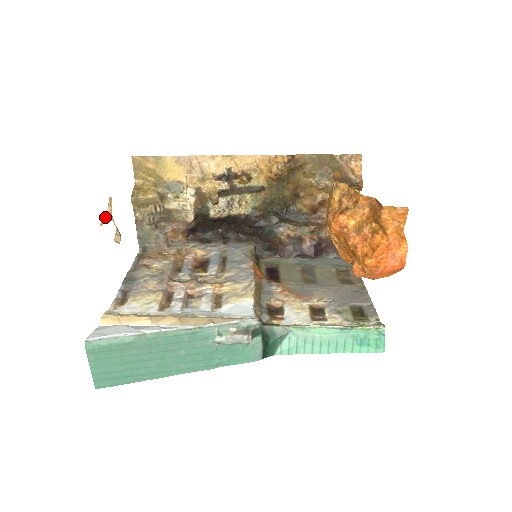
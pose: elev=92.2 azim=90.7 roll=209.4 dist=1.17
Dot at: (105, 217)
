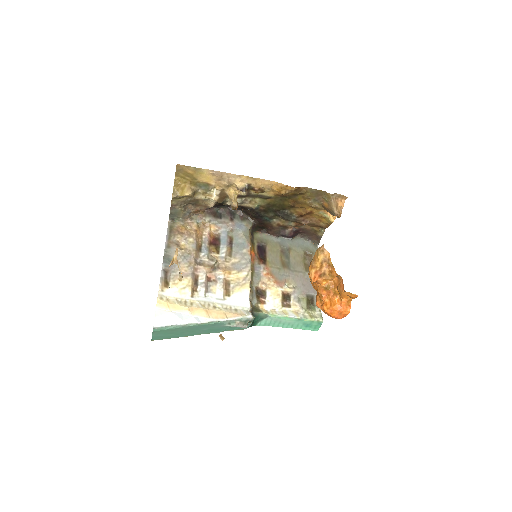
Dot at: (173, 262)
